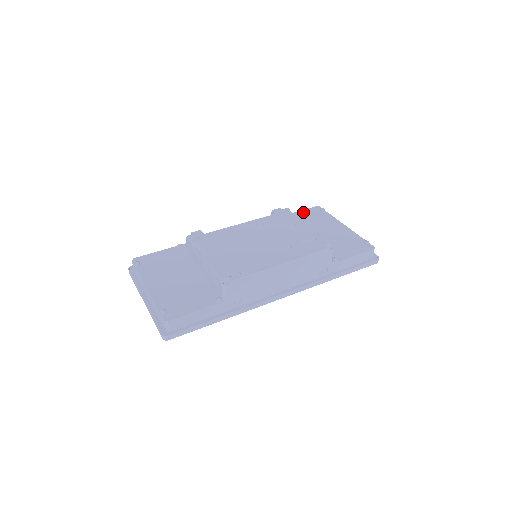
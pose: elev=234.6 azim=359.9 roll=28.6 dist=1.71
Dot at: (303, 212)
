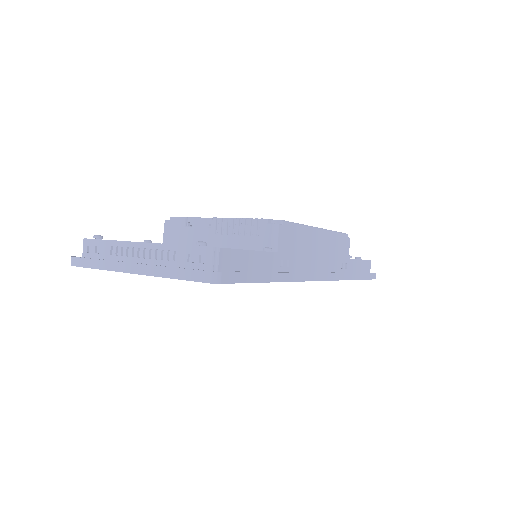
Dot at: occluded
